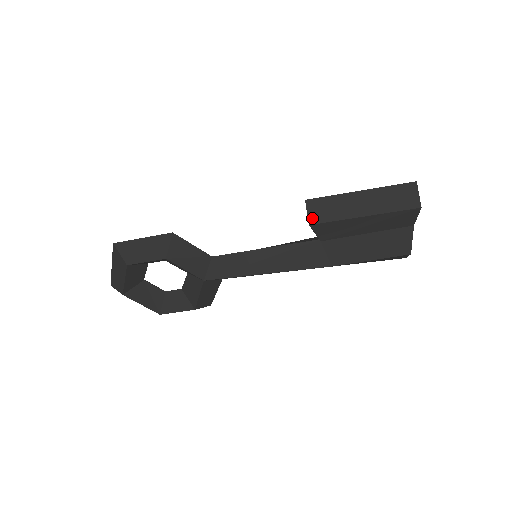
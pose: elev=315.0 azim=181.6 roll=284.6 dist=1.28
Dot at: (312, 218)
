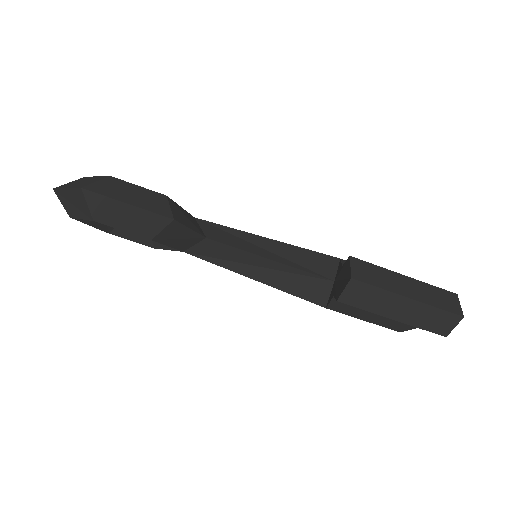
Dot at: (345, 297)
